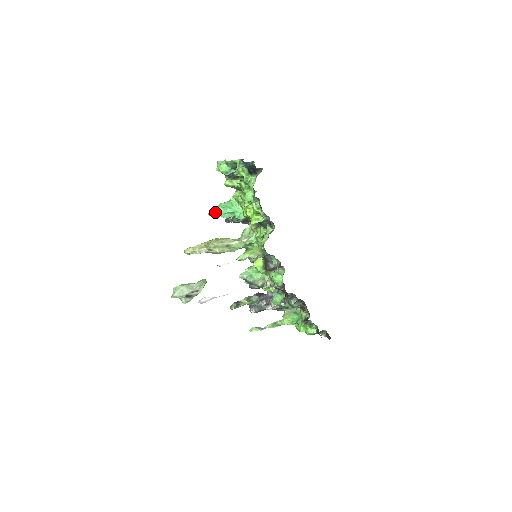
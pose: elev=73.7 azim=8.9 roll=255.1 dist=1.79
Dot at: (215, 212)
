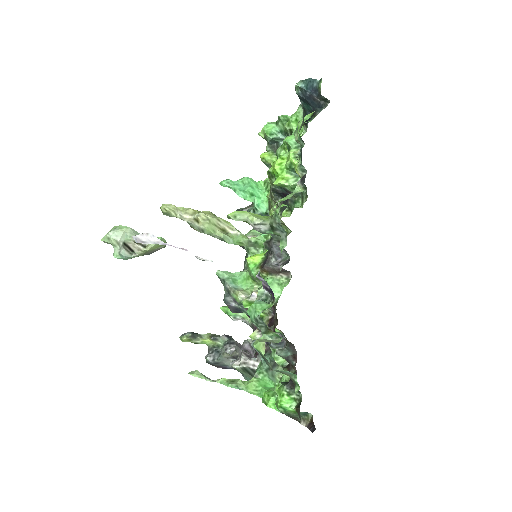
Dot at: (230, 183)
